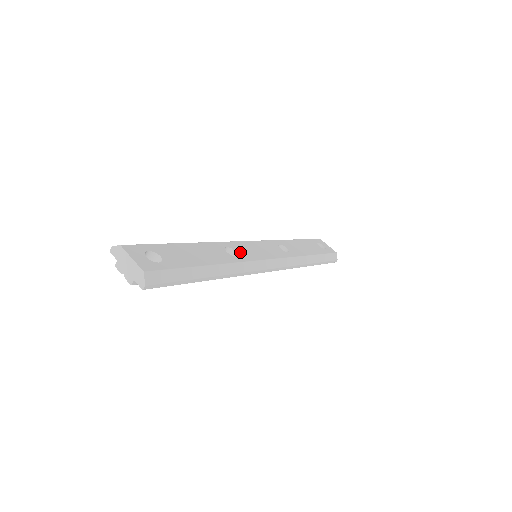
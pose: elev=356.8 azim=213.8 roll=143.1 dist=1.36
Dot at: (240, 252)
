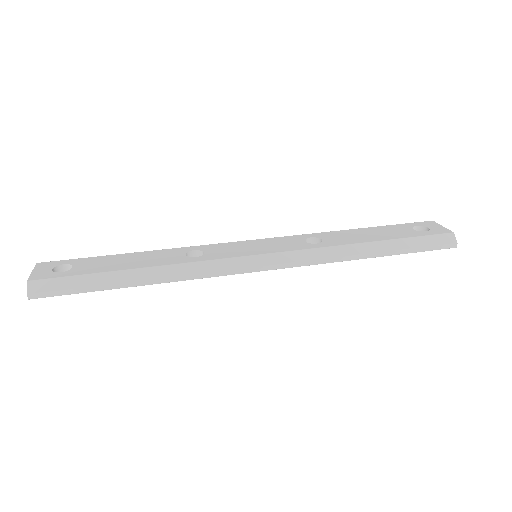
Dot at: (211, 252)
